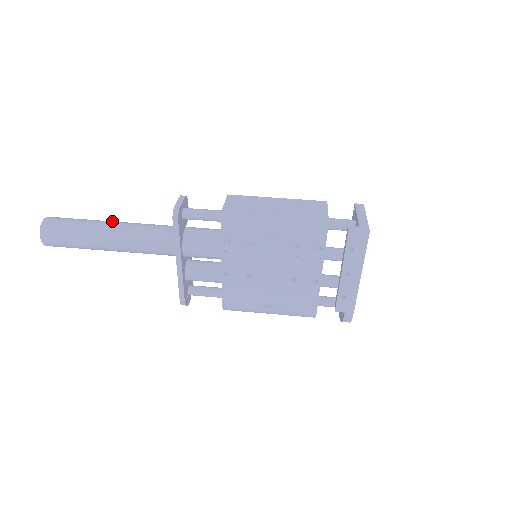
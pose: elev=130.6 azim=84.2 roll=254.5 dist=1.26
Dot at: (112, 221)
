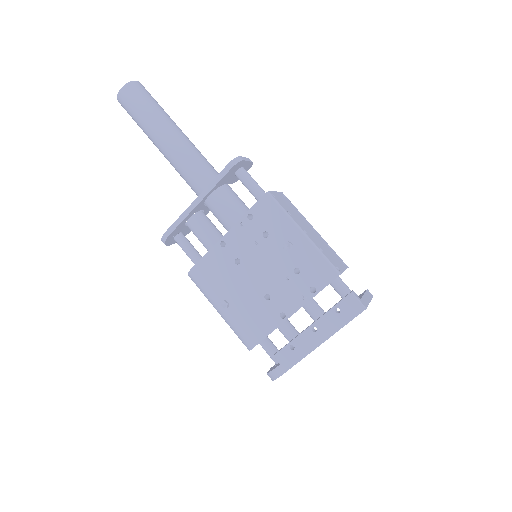
Dot at: occluded
